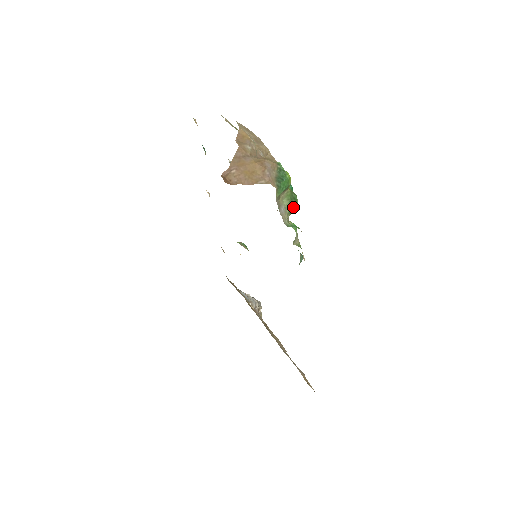
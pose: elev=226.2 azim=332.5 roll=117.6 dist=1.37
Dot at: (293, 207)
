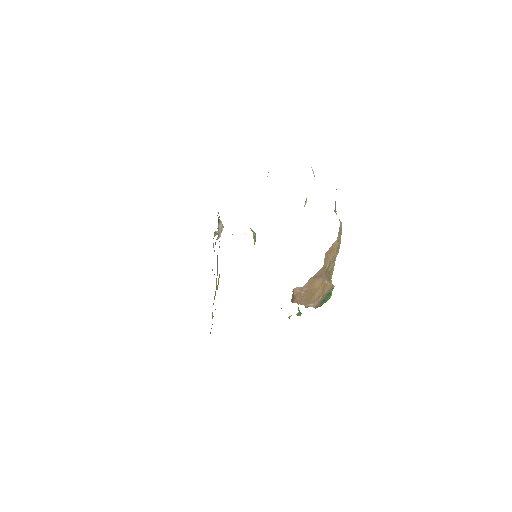
Dot at: occluded
